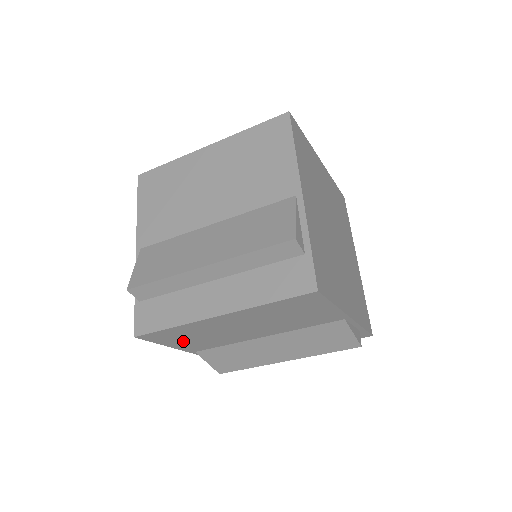
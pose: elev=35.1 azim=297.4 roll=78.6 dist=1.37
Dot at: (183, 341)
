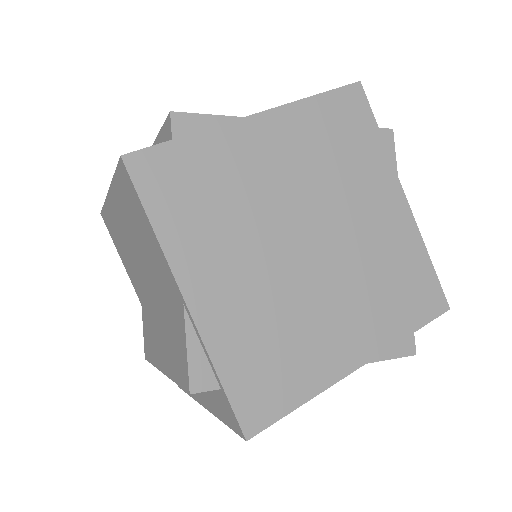
Dot at: occluded
